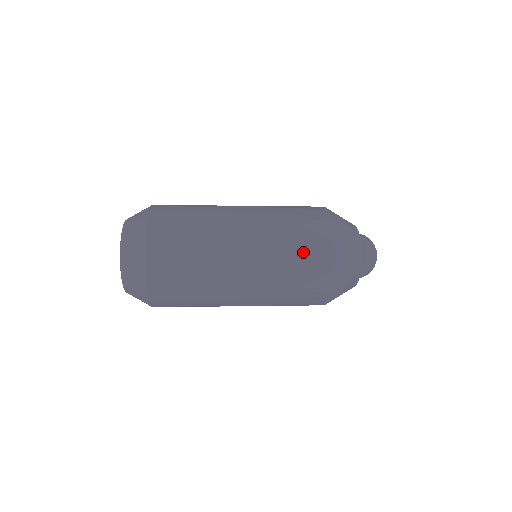
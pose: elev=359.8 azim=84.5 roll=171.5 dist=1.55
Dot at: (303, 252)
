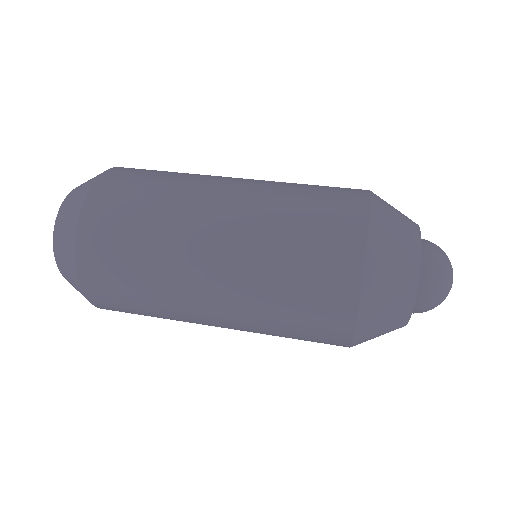
Dot at: (313, 221)
